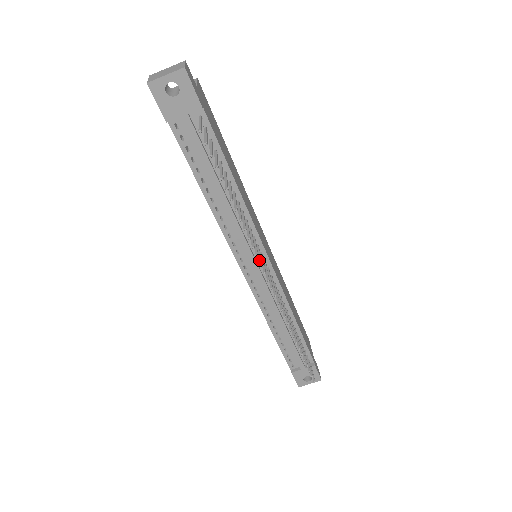
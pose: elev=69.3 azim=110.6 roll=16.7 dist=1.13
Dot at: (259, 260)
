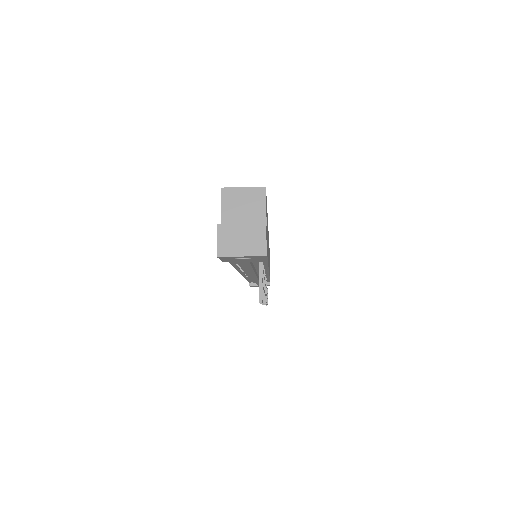
Dot at: occluded
